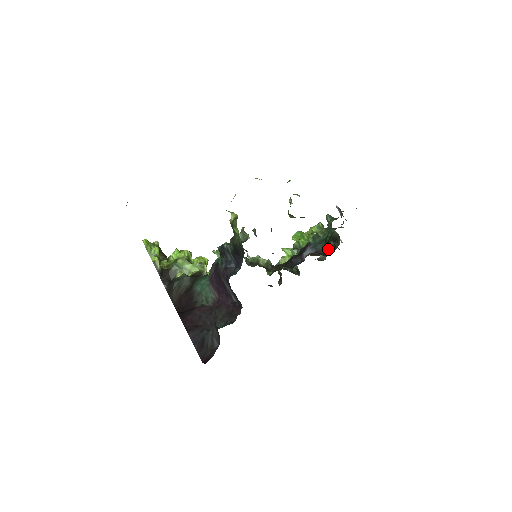
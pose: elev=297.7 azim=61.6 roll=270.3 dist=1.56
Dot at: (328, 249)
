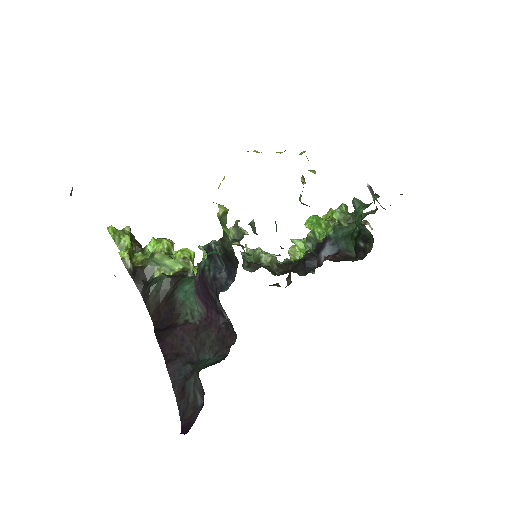
Dot at: (356, 251)
